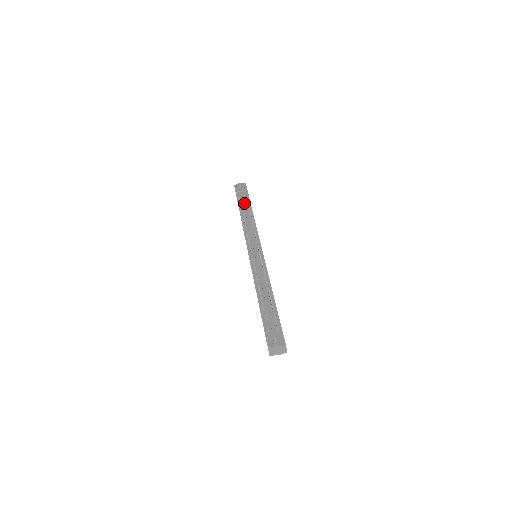
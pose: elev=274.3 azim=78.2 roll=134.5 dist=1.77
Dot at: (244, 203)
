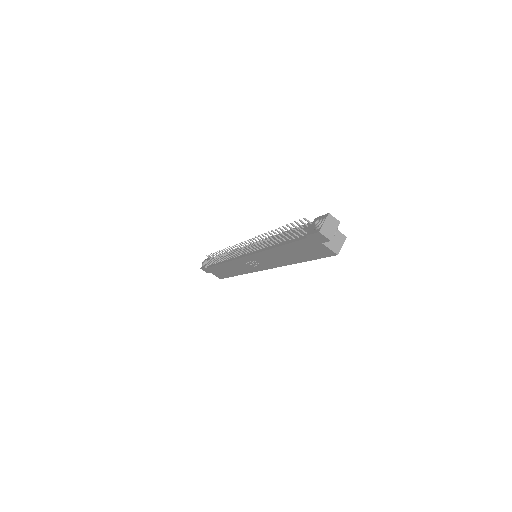
Dot at: occluded
